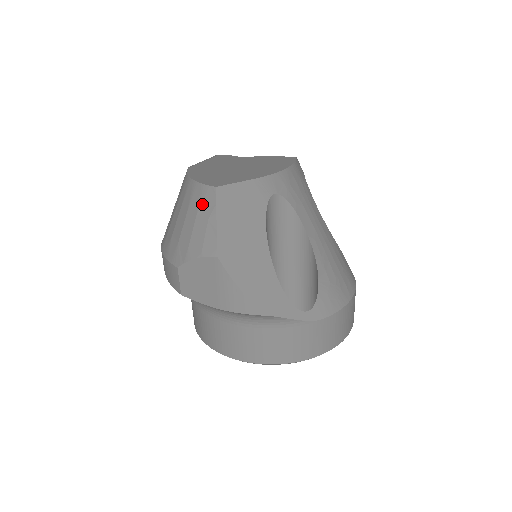
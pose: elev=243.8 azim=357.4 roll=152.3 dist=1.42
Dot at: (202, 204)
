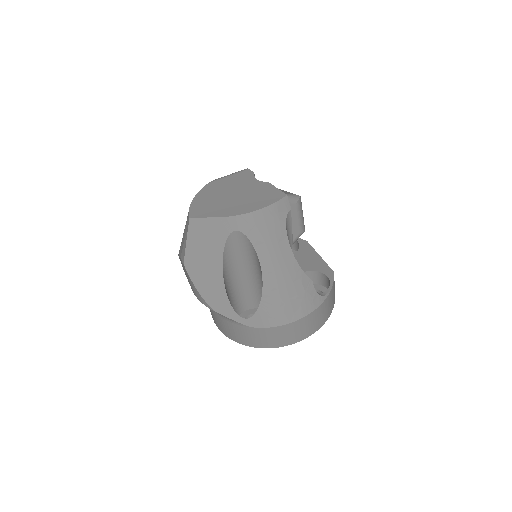
Dot at: (186, 224)
